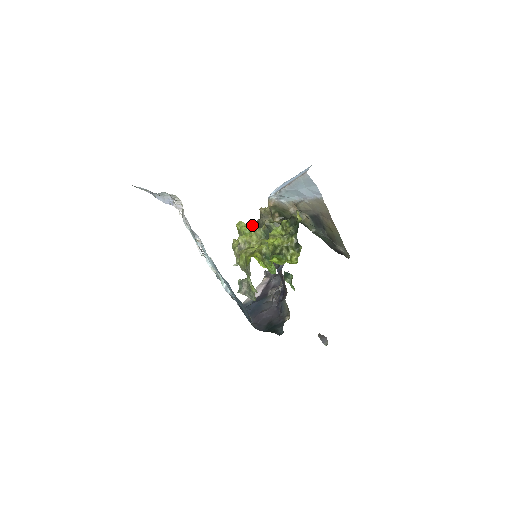
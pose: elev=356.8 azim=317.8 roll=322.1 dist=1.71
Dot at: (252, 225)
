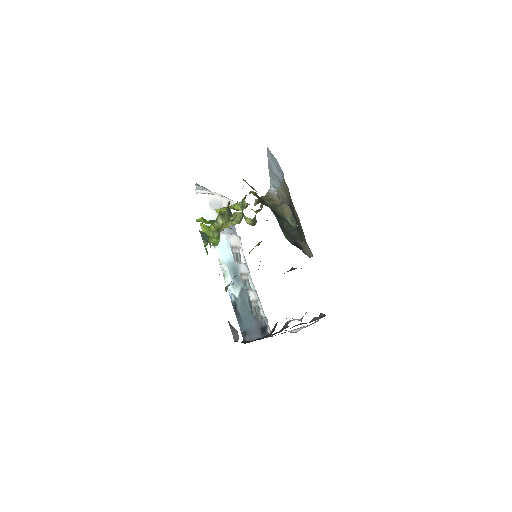
Dot at: occluded
